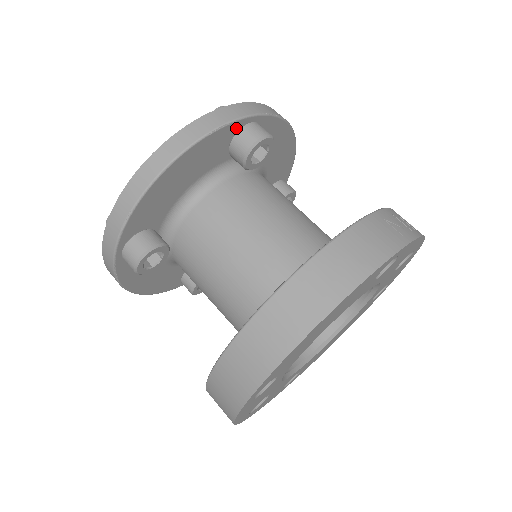
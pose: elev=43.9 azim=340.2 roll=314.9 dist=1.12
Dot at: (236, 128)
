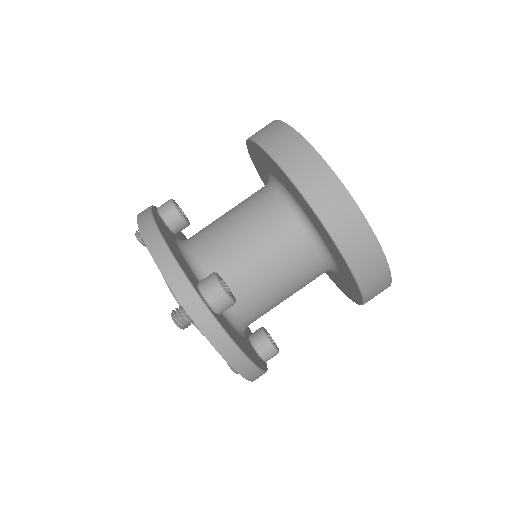
Dot at: (156, 212)
